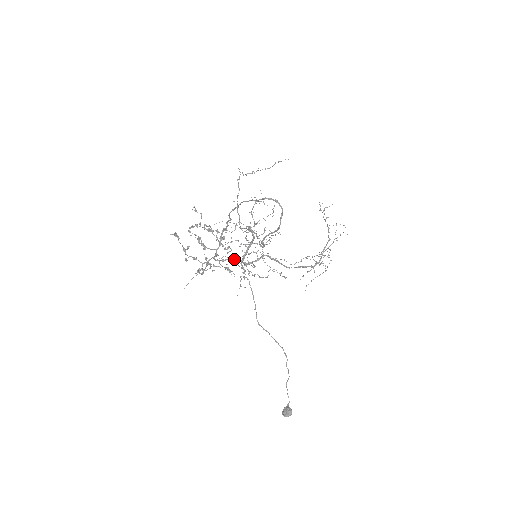
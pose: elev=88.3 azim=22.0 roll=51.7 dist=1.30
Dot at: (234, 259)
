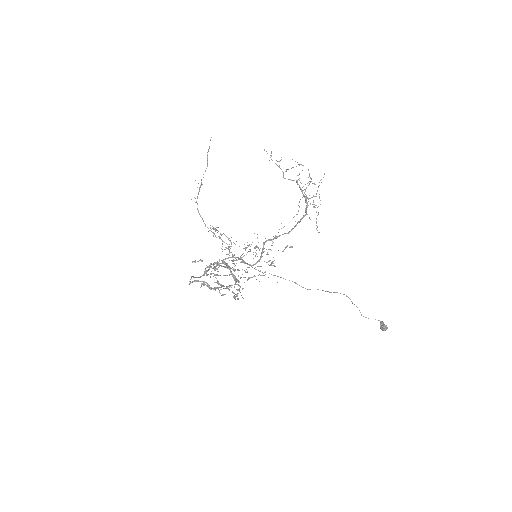
Dot at: (245, 272)
